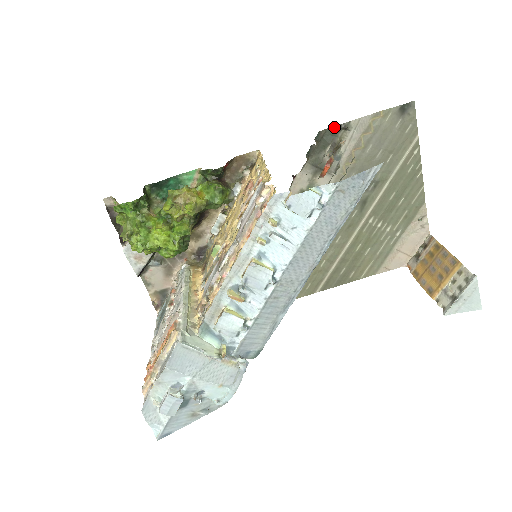
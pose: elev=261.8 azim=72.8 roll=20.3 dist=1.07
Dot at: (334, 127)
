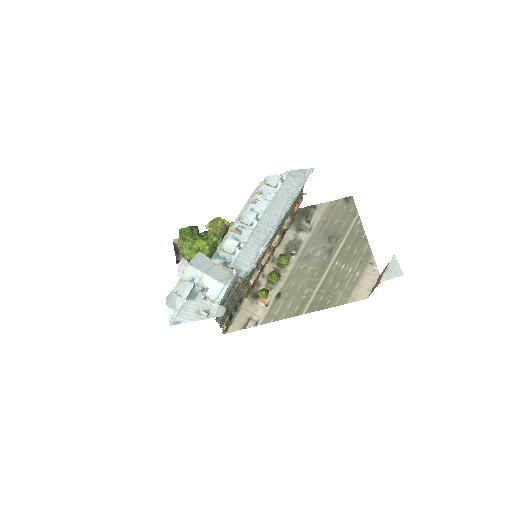
Dot at: (307, 207)
